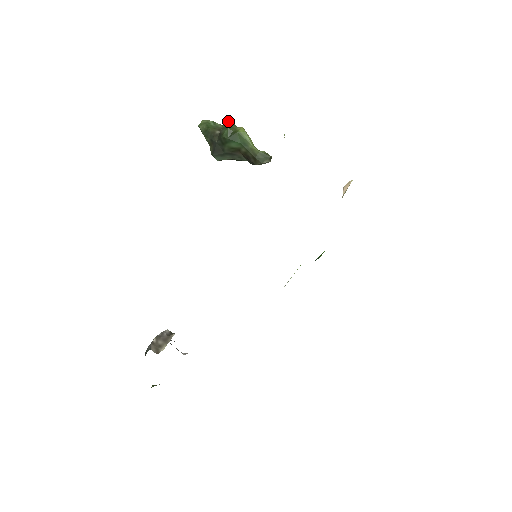
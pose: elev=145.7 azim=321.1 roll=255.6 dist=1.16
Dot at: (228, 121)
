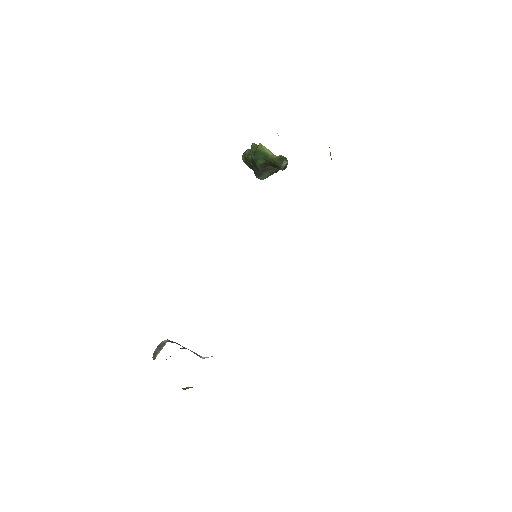
Dot at: (252, 144)
